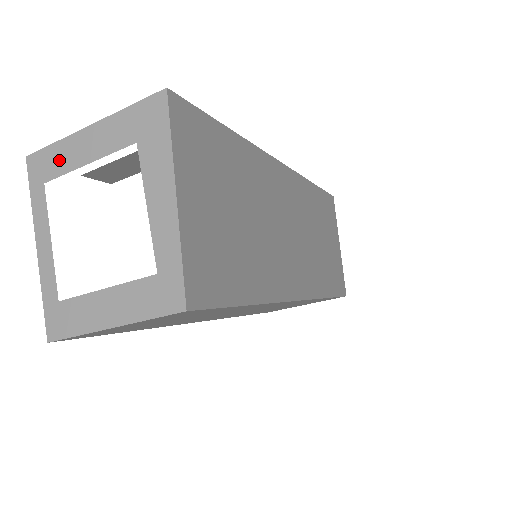
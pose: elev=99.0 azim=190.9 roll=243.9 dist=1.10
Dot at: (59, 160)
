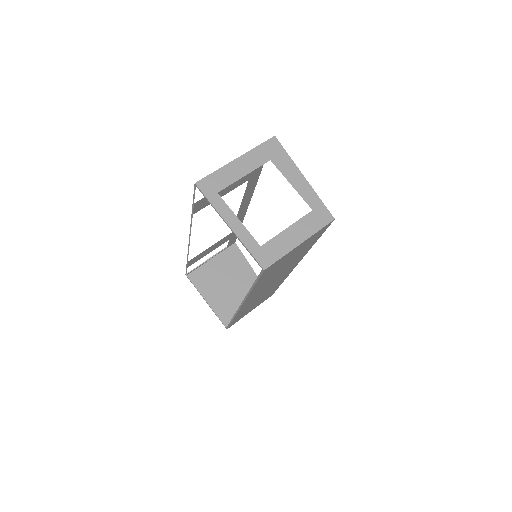
Dot at: (223, 179)
